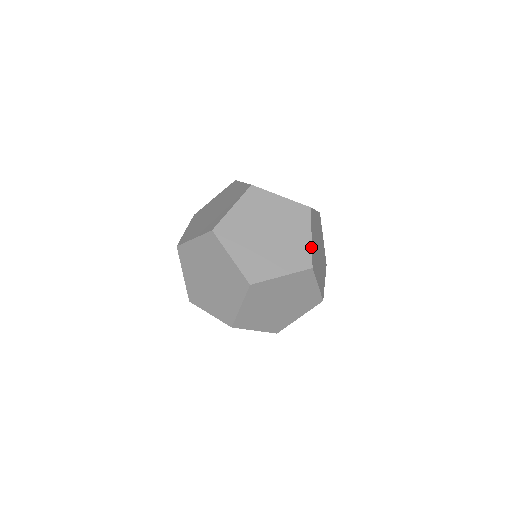
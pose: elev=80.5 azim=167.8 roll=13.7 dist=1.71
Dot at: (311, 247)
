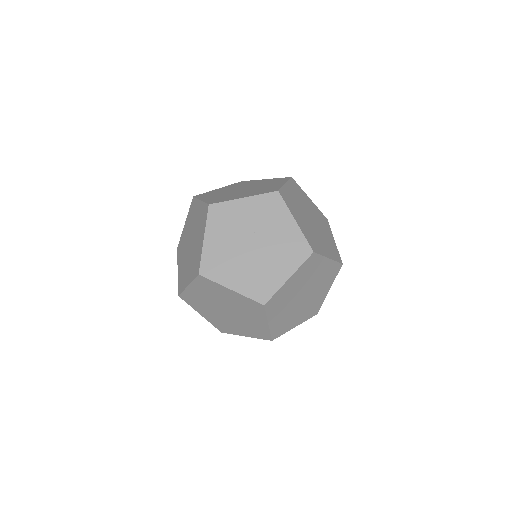
Dot at: occluded
